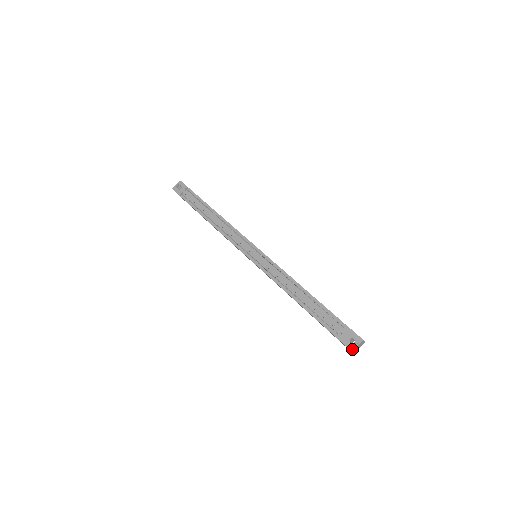
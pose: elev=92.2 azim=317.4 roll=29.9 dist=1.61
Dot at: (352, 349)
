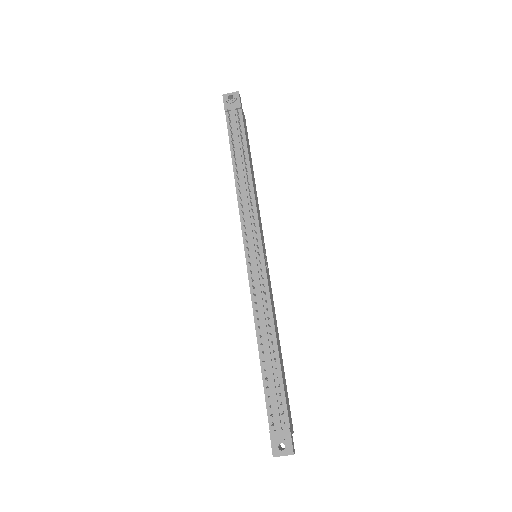
Dot at: (275, 454)
